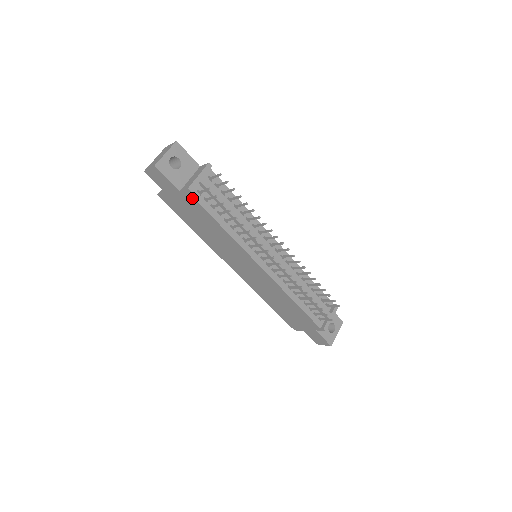
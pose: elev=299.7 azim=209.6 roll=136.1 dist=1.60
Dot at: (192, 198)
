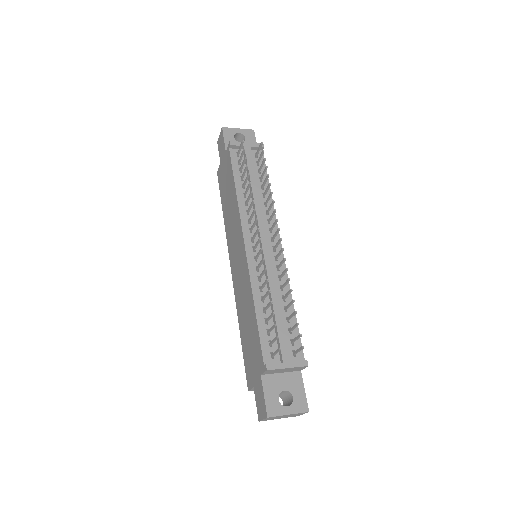
Dot at: (229, 155)
